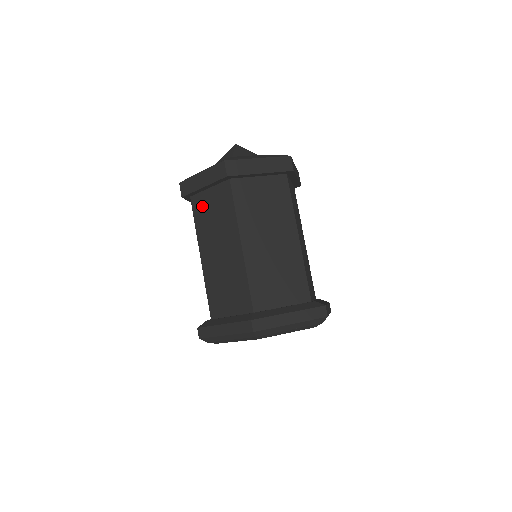
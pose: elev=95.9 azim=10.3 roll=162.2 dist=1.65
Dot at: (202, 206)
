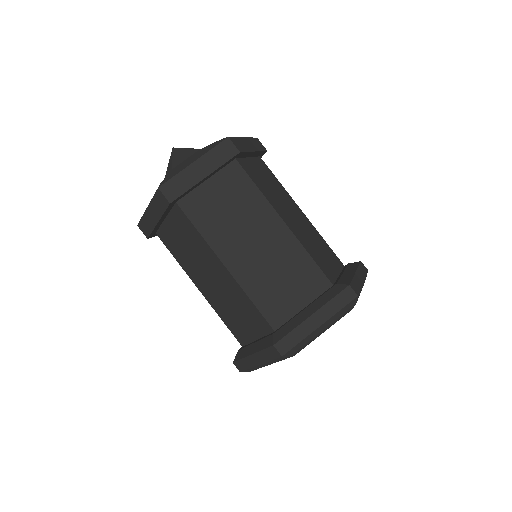
Dot at: (203, 205)
